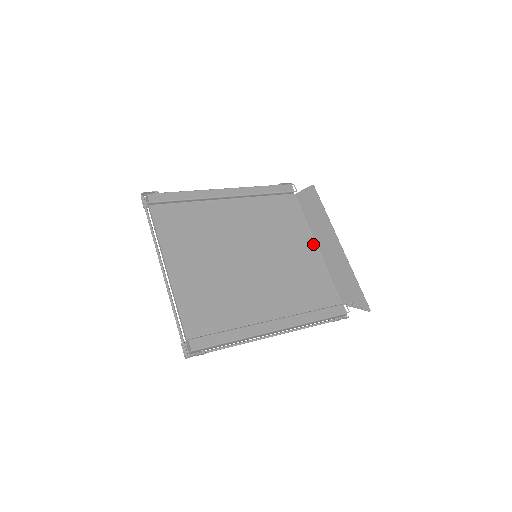
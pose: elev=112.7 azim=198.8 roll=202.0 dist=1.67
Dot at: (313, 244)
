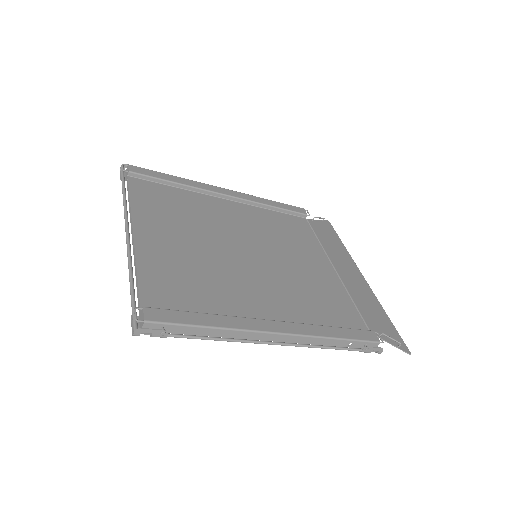
Dot at: (330, 265)
